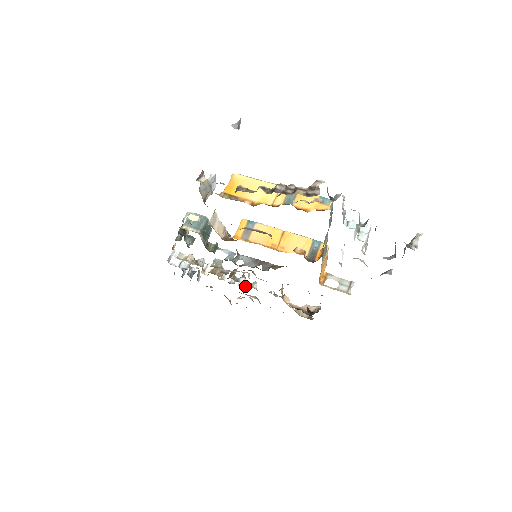
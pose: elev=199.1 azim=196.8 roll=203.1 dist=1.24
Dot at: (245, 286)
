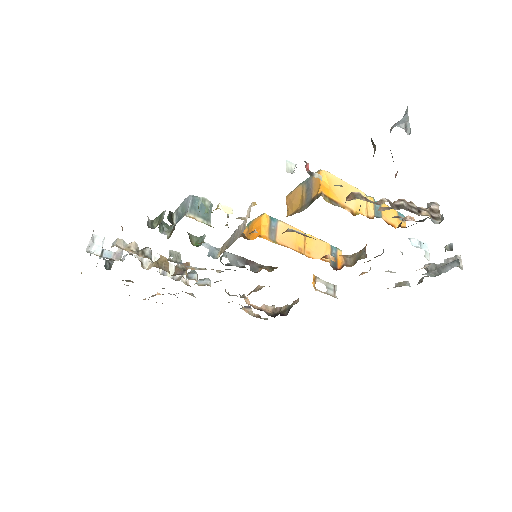
Dot at: occluded
